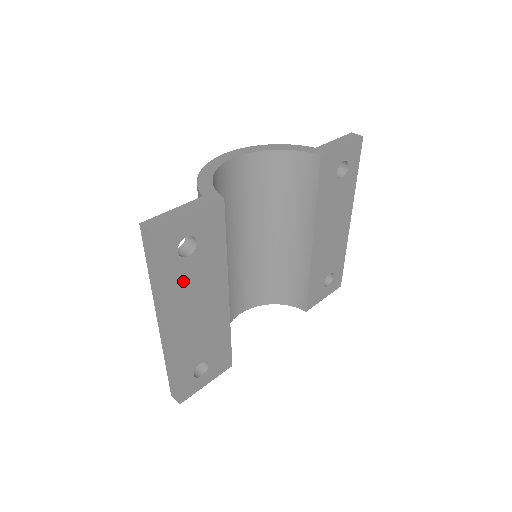
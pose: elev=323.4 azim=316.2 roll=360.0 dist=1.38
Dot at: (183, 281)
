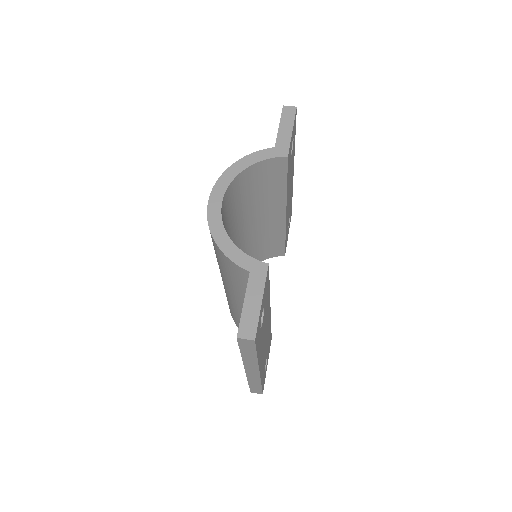
Dot at: (261, 338)
